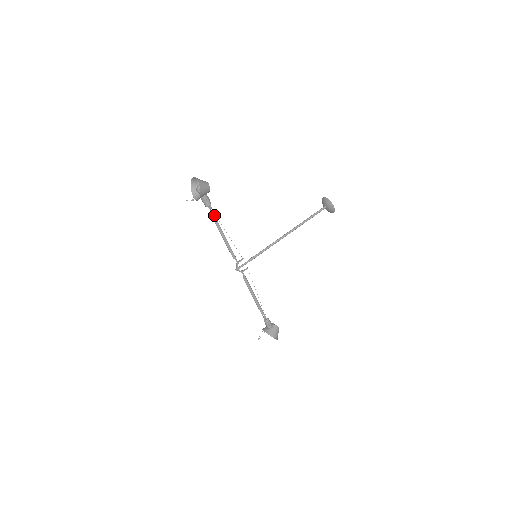
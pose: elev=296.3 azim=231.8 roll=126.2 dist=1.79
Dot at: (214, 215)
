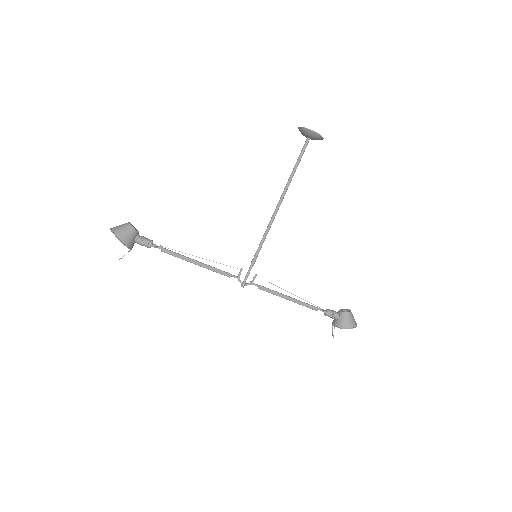
Dot at: (166, 250)
